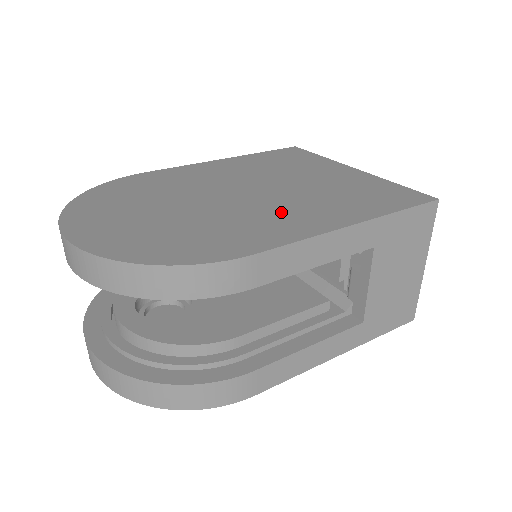
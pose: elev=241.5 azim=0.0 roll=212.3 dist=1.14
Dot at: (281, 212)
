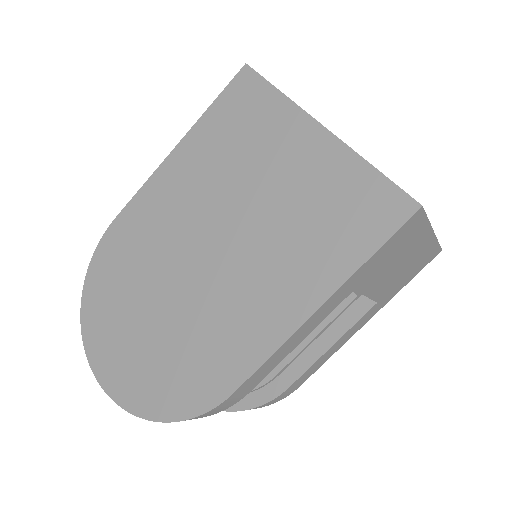
Dot at: (246, 294)
